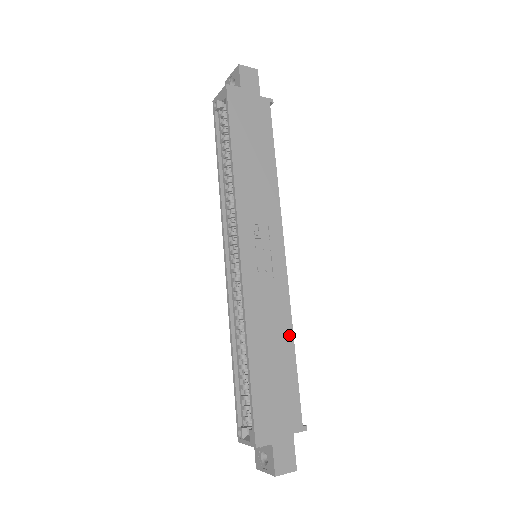
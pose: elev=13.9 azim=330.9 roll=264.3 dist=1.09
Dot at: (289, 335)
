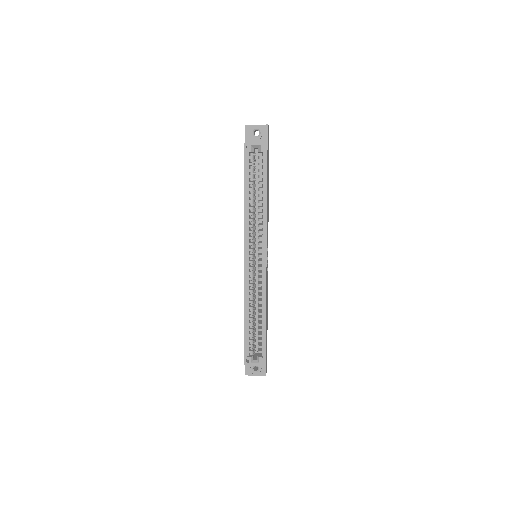
Dot at: occluded
